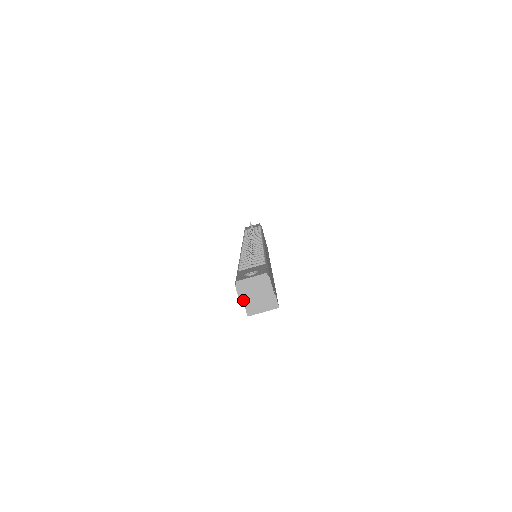
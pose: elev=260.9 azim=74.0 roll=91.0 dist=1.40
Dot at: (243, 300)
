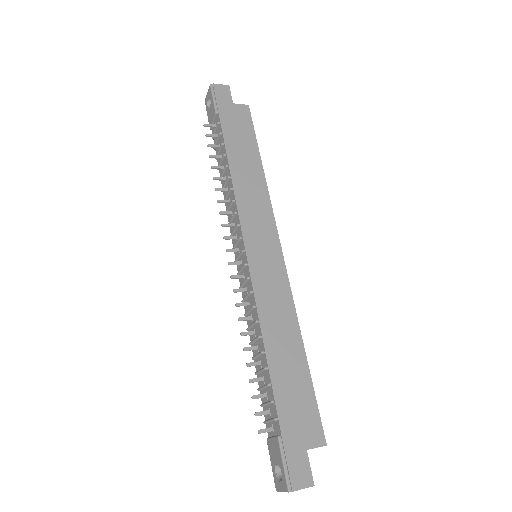
Dot at: occluded
